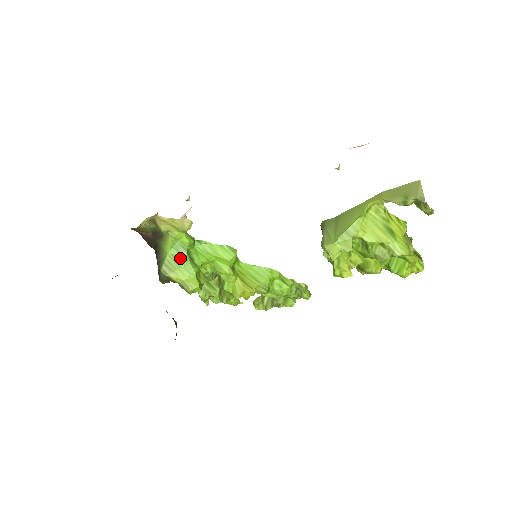
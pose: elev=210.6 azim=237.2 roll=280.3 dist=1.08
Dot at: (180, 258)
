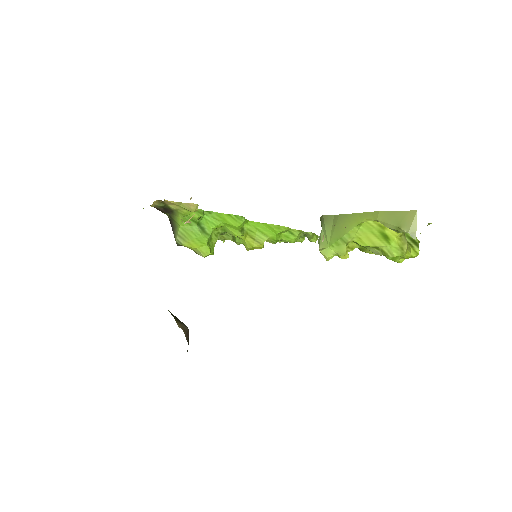
Dot at: (191, 230)
